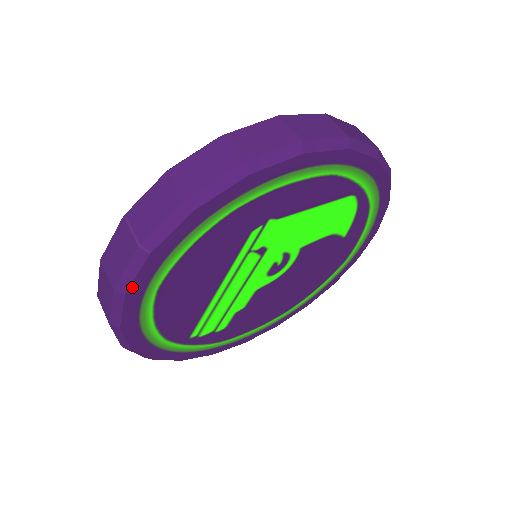
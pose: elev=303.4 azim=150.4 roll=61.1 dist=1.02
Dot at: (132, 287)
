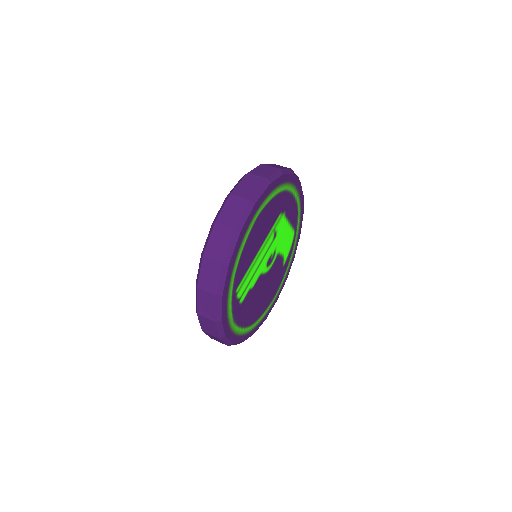
Dot at: (258, 201)
